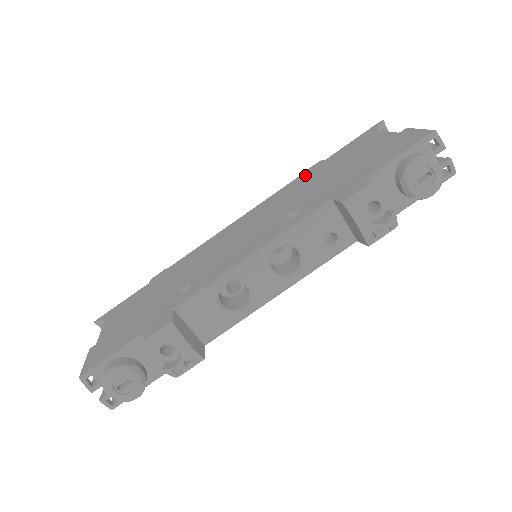
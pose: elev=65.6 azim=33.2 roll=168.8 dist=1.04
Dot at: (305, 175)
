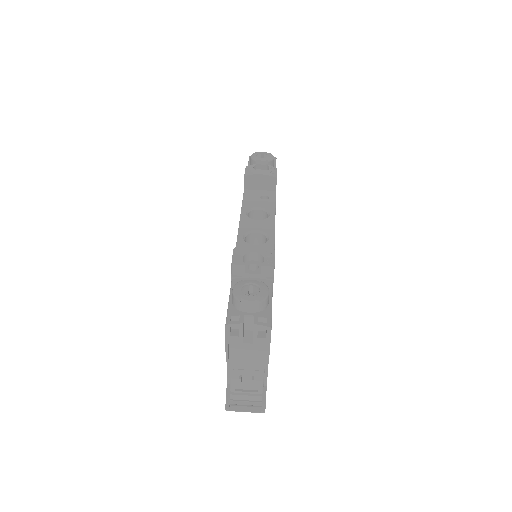
Dot at: occluded
